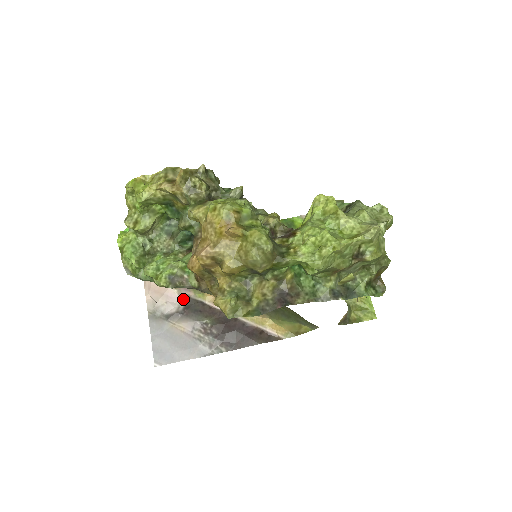
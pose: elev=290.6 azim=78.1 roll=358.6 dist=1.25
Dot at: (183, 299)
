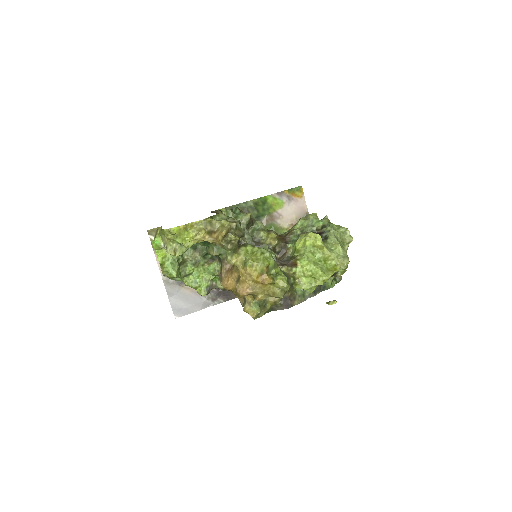
Dot at: occluded
